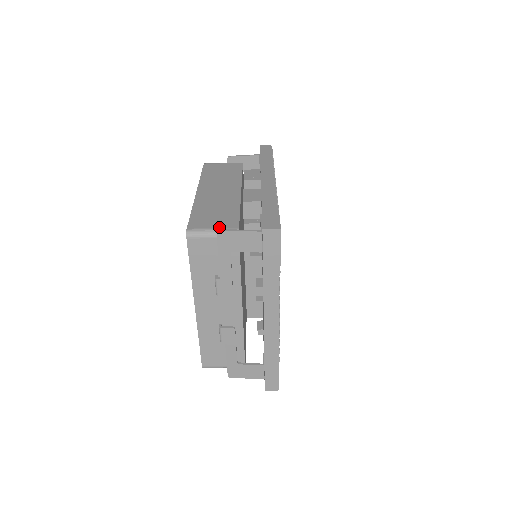
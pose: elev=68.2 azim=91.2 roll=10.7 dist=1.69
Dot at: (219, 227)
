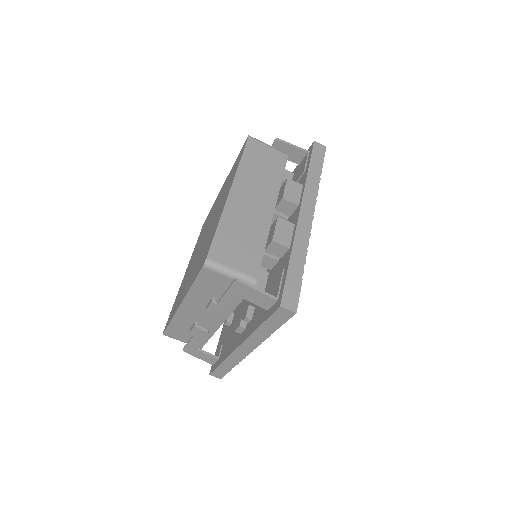
Dot at: (239, 269)
